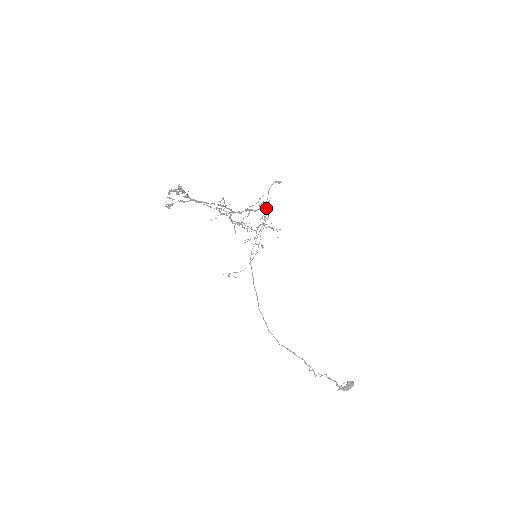
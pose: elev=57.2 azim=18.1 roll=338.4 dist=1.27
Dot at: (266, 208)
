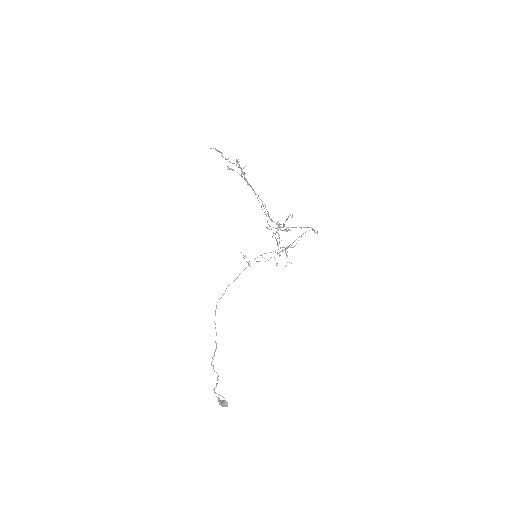
Dot at: occluded
